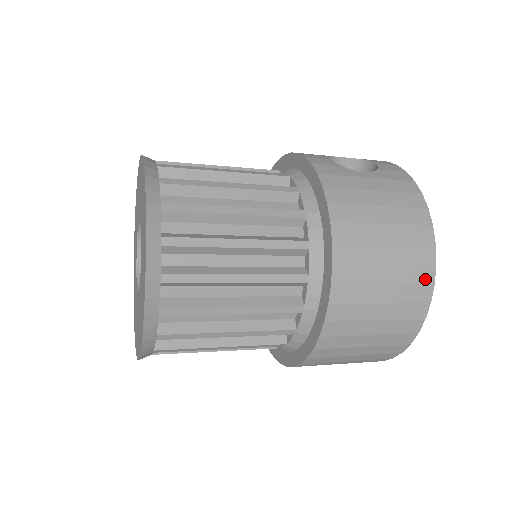
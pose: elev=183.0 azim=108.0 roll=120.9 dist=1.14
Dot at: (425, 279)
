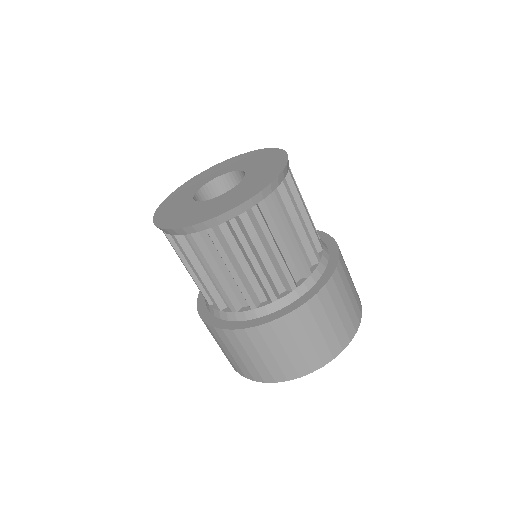
Dot at: occluded
